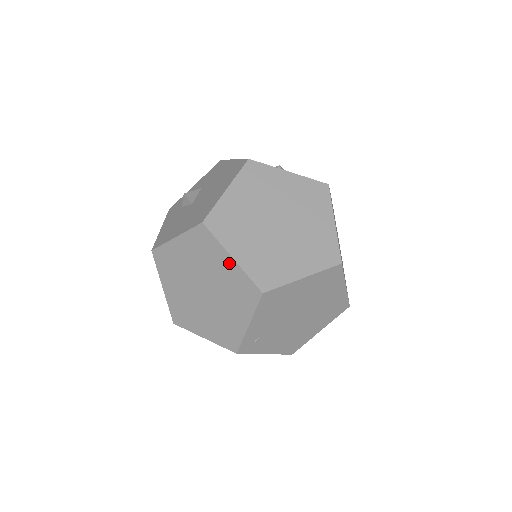
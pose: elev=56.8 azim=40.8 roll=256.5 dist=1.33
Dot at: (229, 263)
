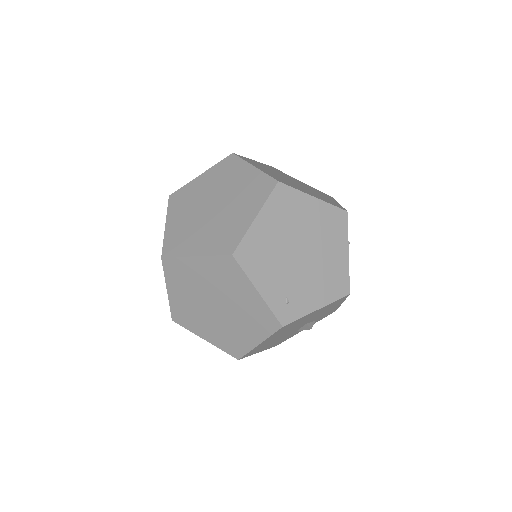
Dot at: (199, 263)
